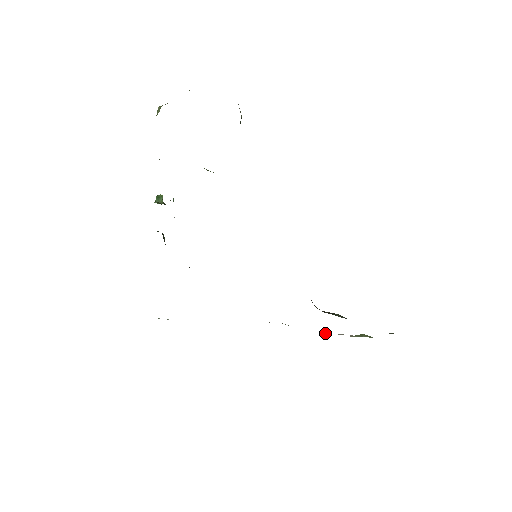
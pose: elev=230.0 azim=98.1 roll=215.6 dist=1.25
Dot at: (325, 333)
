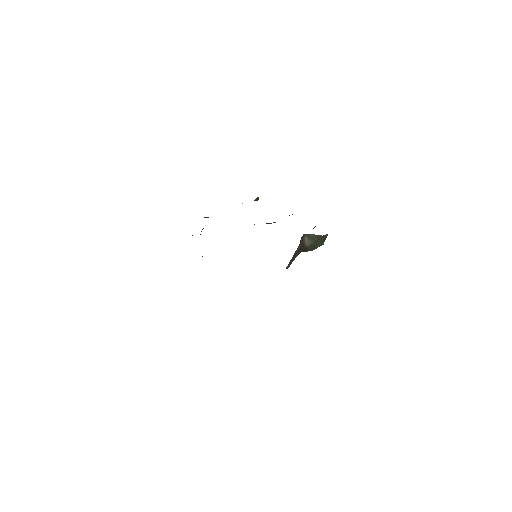
Dot at: occluded
